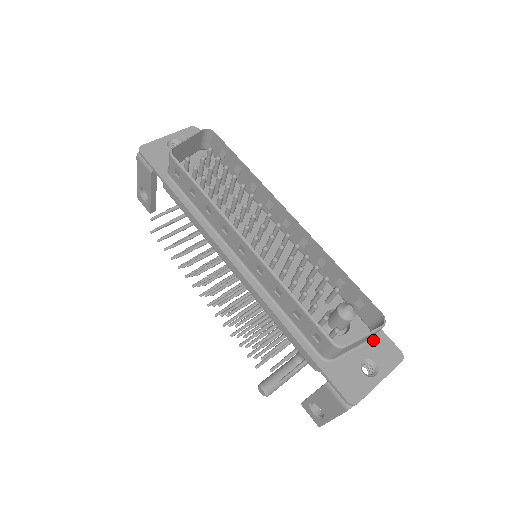
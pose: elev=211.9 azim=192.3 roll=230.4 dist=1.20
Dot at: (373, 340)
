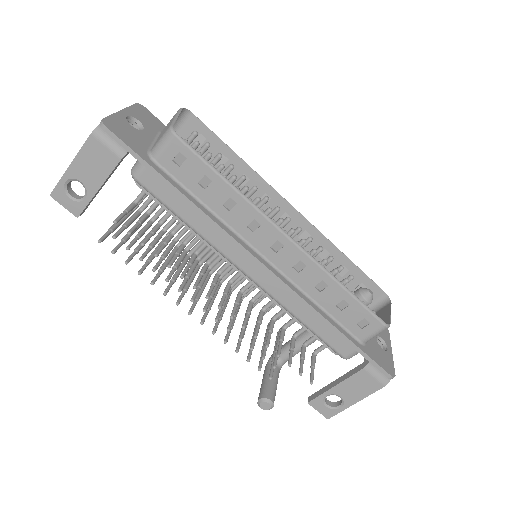
Dot at: occluded
